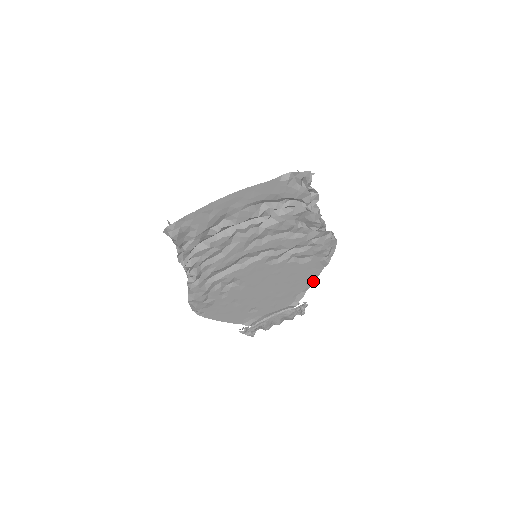
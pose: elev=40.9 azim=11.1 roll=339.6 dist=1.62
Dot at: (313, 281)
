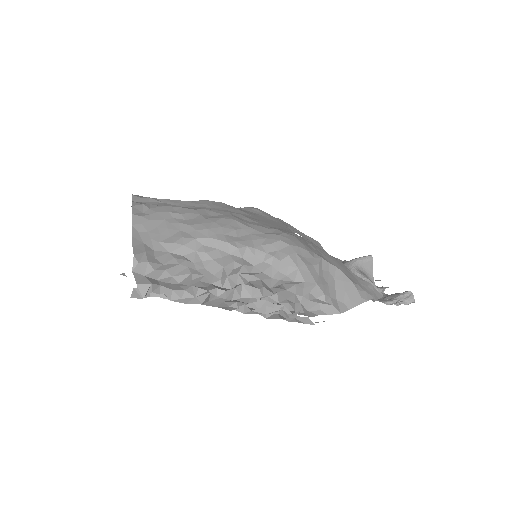
Dot at: occluded
